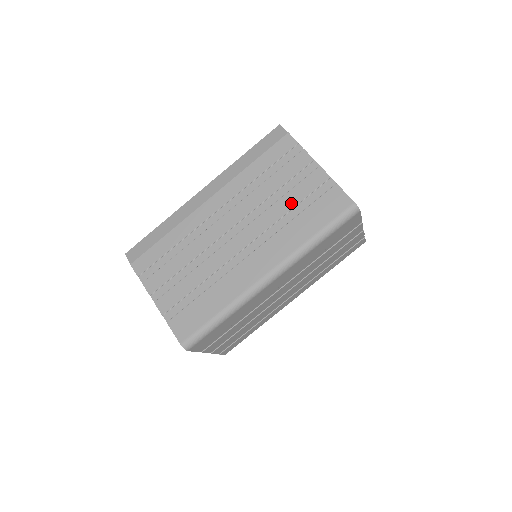
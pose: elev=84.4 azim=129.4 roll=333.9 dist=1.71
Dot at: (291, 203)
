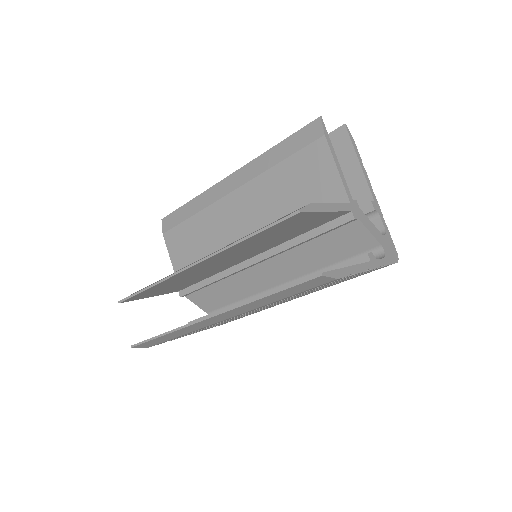
Dot at: occluded
